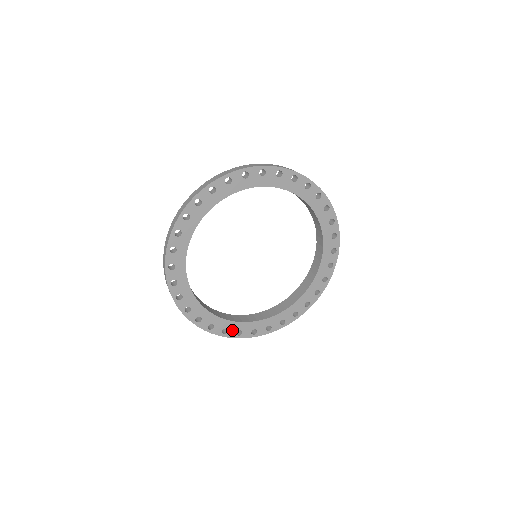
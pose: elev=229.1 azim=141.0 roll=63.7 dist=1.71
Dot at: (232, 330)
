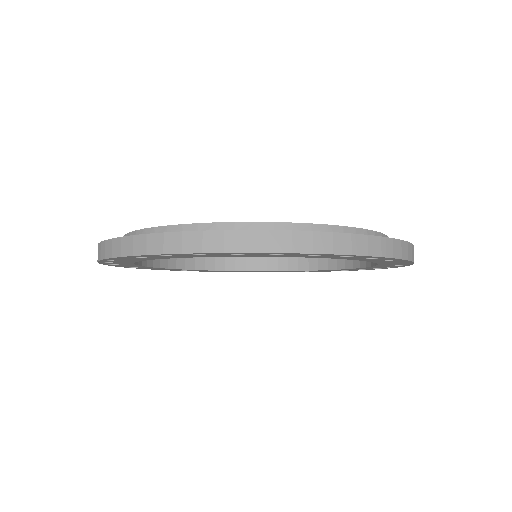
Dot at: (314, 271)
